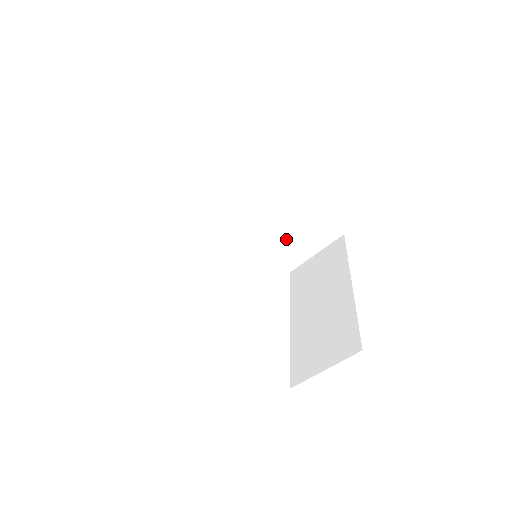
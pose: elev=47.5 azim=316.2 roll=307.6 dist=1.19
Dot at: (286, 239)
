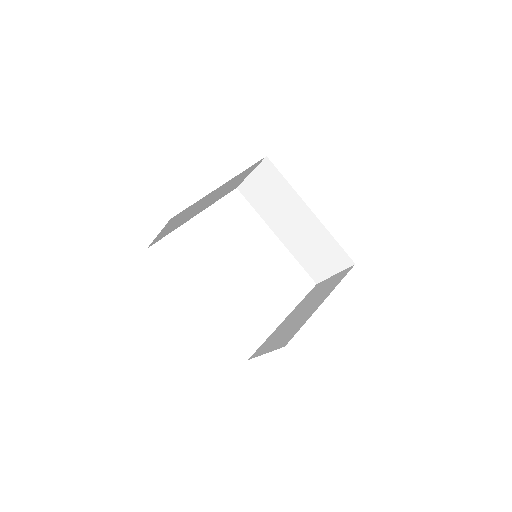
Dot at: (312, 255)
